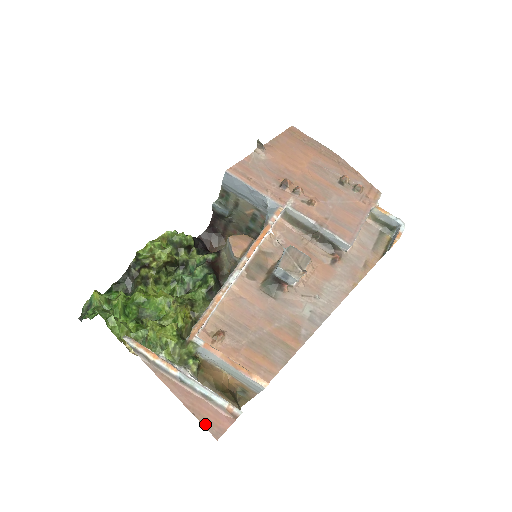
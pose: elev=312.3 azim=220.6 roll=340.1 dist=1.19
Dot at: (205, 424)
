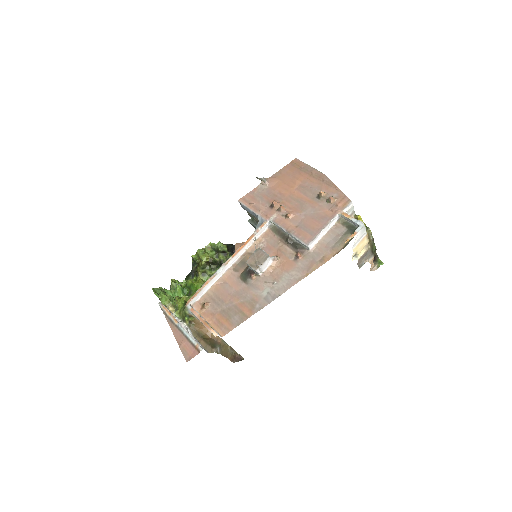
Dot at: (183, 353)
